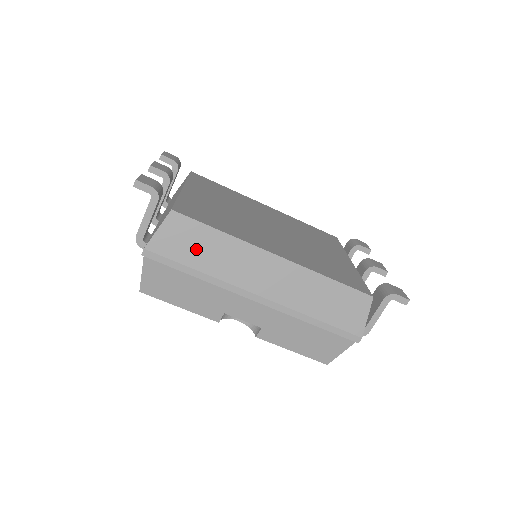
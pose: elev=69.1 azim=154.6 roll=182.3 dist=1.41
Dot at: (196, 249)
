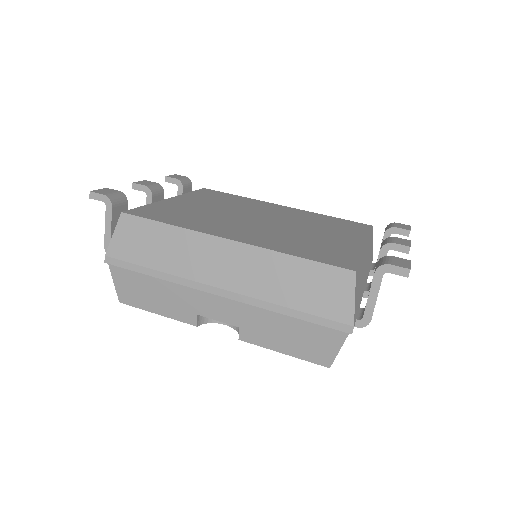
Dot at: (150, 248)
